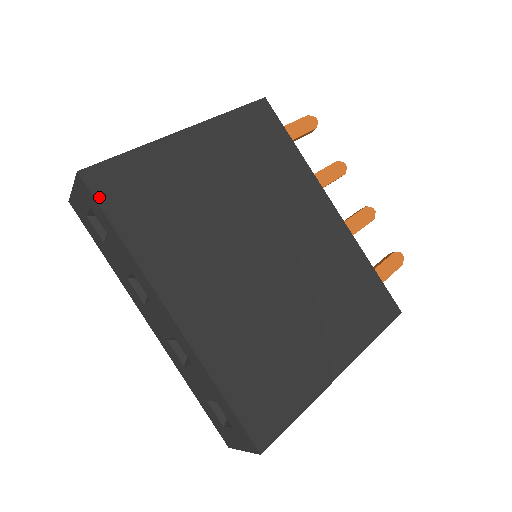
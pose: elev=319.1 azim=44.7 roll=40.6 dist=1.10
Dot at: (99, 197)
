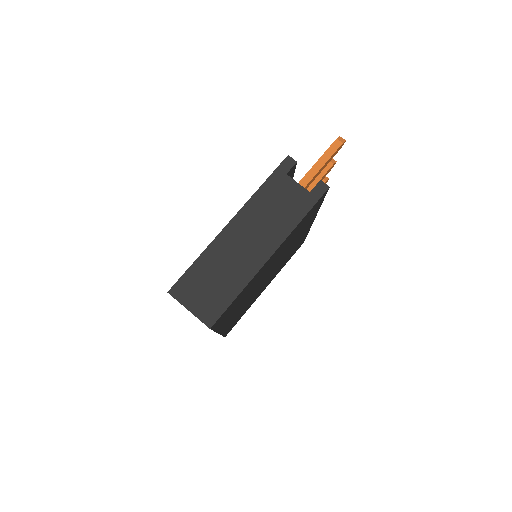
Dot at: (214, 328)
